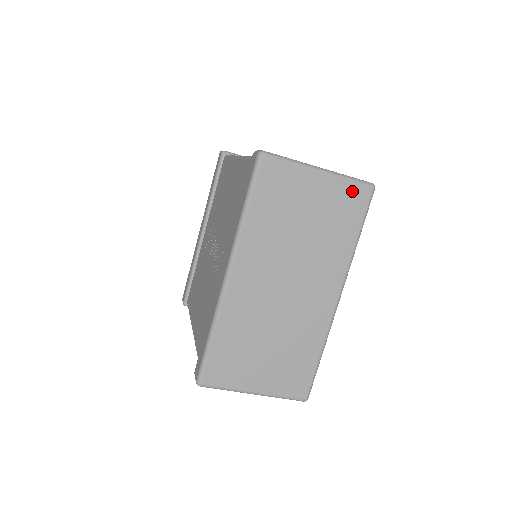
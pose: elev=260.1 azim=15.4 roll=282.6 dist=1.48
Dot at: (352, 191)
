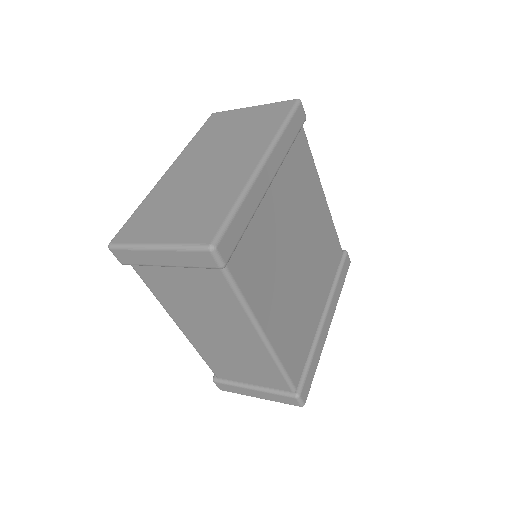
Dot at: (278, 106)
